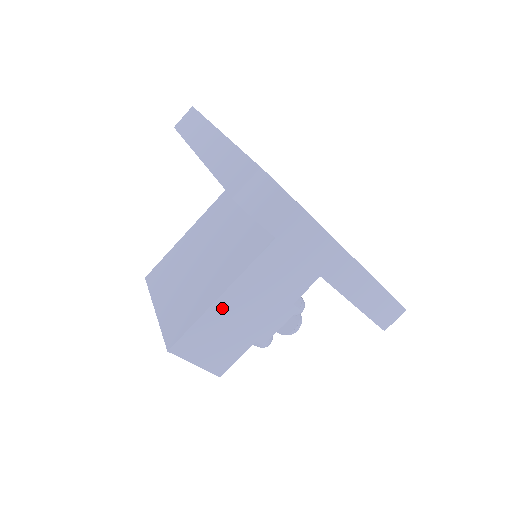
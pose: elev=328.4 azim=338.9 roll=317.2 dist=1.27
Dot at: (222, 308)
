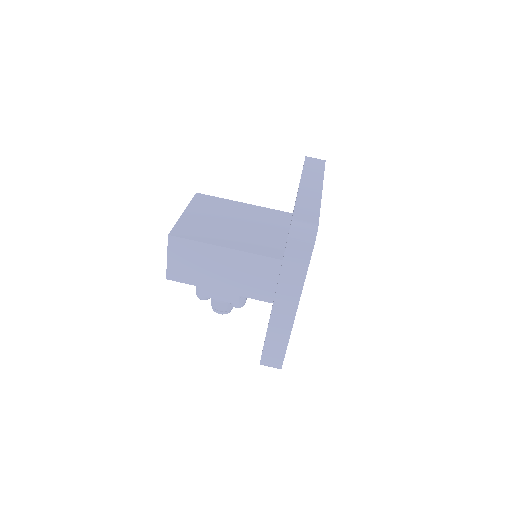
Dot at: (216, 253)
